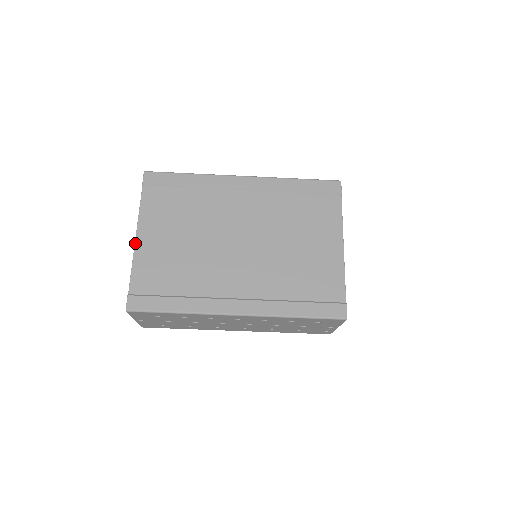
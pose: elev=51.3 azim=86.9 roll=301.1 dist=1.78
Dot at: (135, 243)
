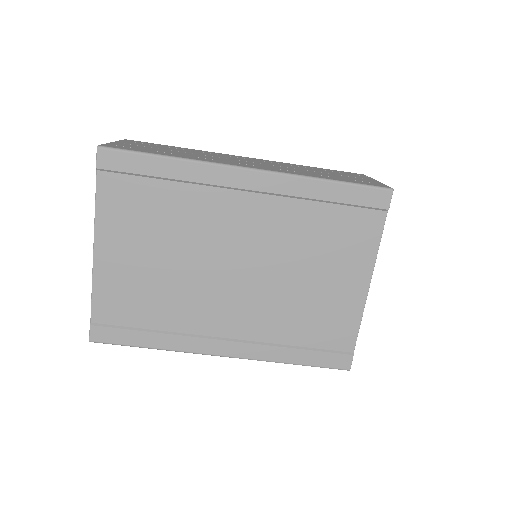
Dot at: (93, 259)
